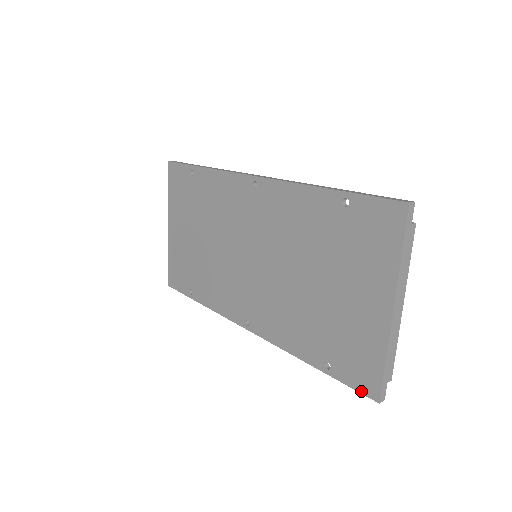
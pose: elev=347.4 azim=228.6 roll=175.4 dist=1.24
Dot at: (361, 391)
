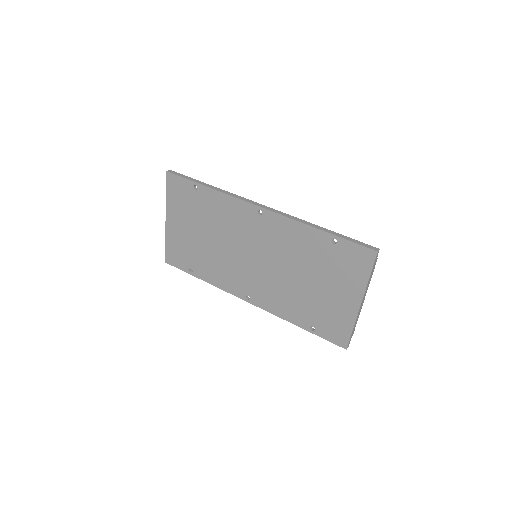
Dot at: (335, 343)
